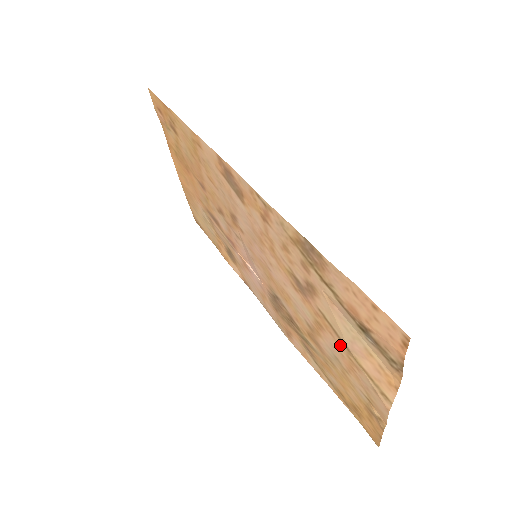
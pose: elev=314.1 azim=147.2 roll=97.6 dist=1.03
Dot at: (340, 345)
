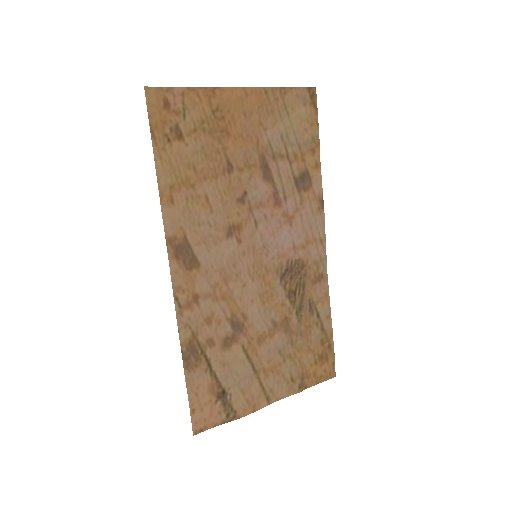
Dot at: (259, 362)
